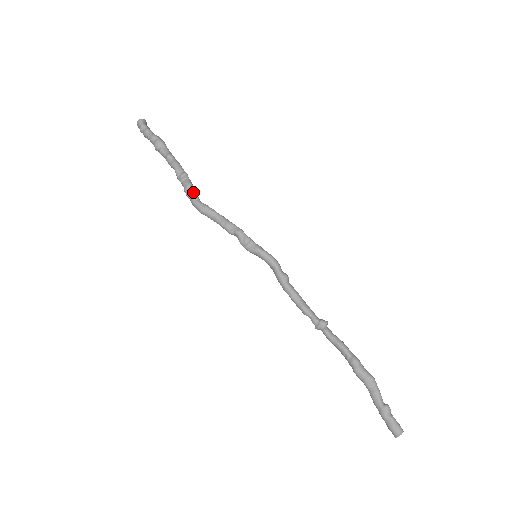
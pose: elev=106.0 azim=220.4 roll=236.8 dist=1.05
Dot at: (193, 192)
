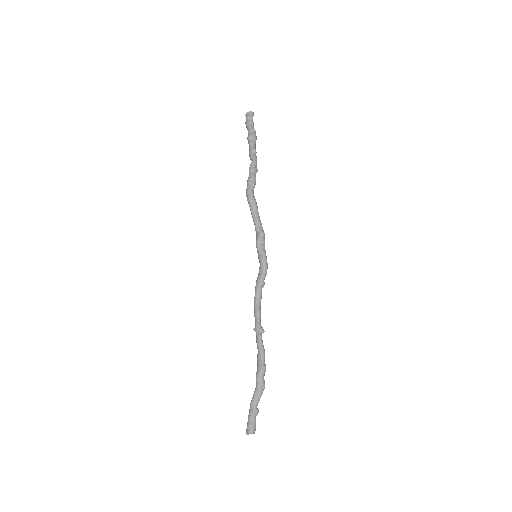
Dot at: (254, 185)
